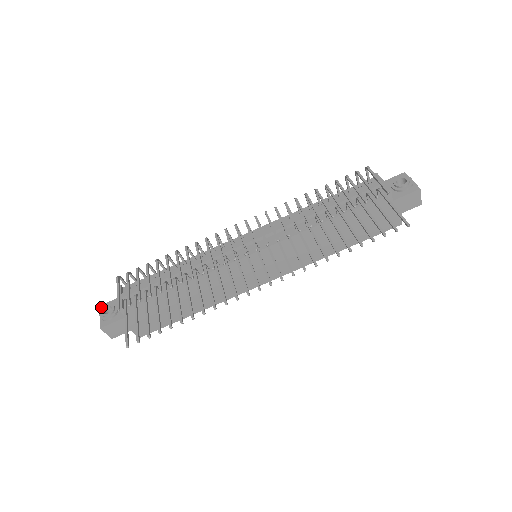
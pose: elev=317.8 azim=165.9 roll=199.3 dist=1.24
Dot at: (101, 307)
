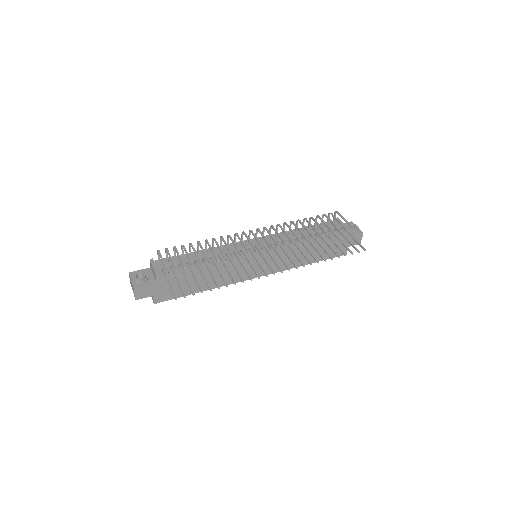
Dot at: (130, 274)
